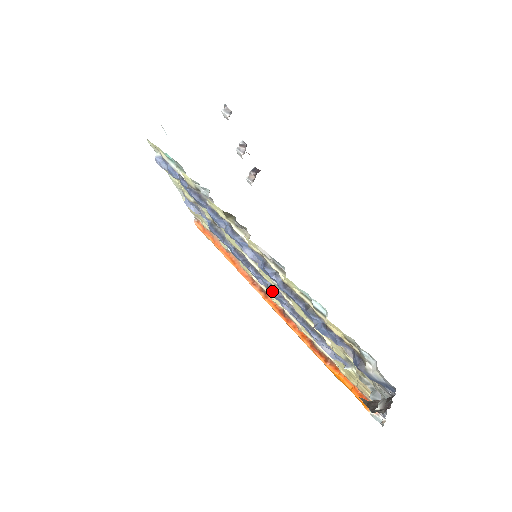
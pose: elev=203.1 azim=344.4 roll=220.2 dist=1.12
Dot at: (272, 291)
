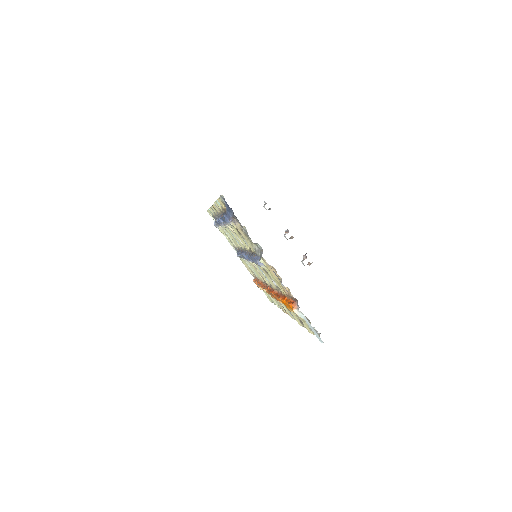
Dot at: (245, 254)
